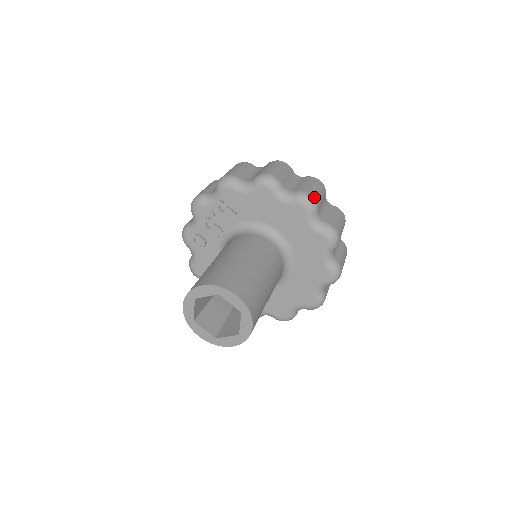
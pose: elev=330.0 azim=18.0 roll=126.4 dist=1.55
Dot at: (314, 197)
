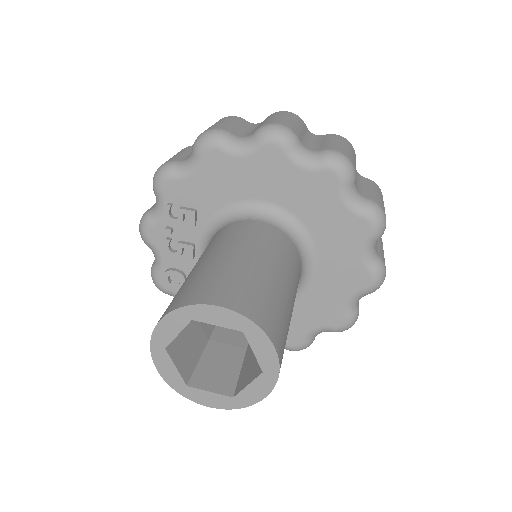
Dot at: (283, 124)
